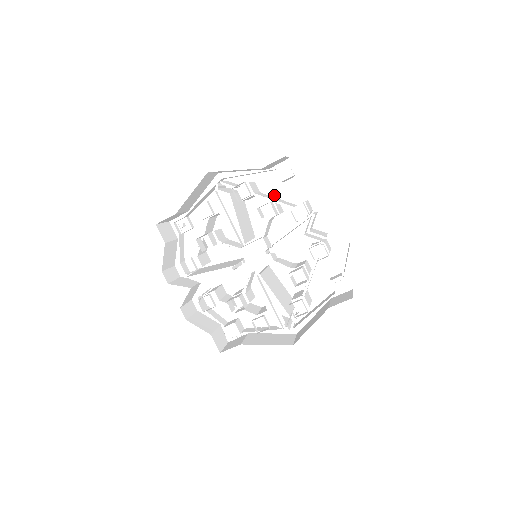
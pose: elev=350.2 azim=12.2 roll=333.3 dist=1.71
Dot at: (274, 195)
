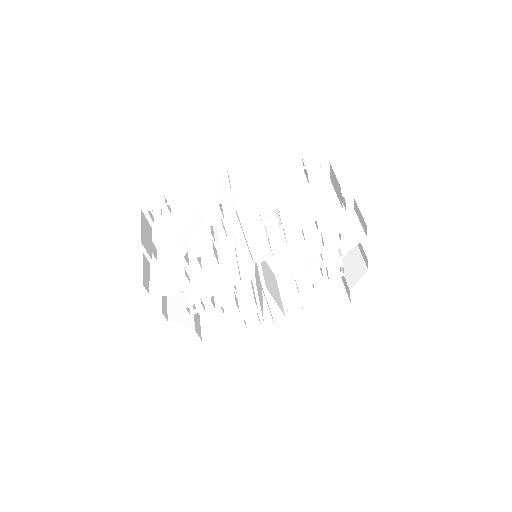
Dot at: (287, 184)
